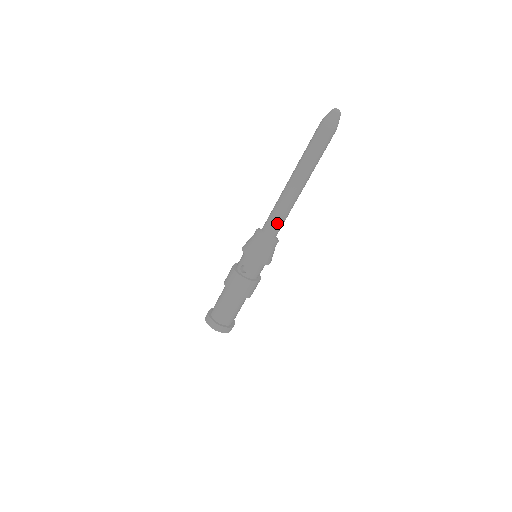
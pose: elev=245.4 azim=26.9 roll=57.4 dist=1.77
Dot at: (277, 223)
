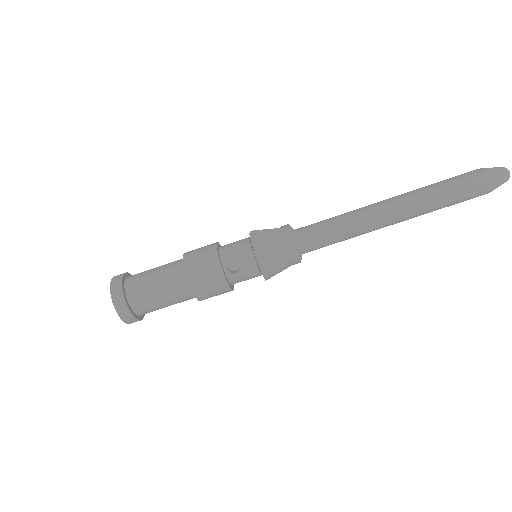
Dot at: (326, 243)
